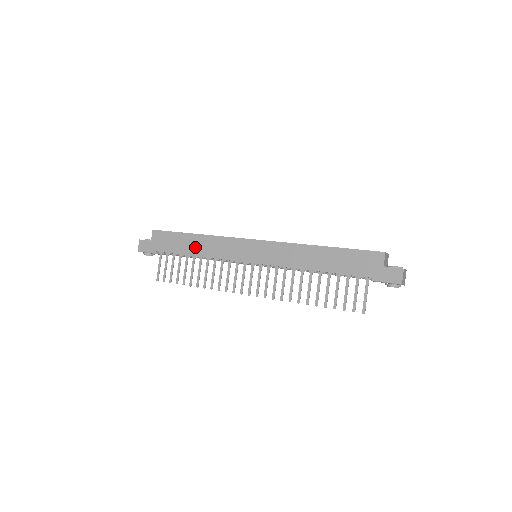
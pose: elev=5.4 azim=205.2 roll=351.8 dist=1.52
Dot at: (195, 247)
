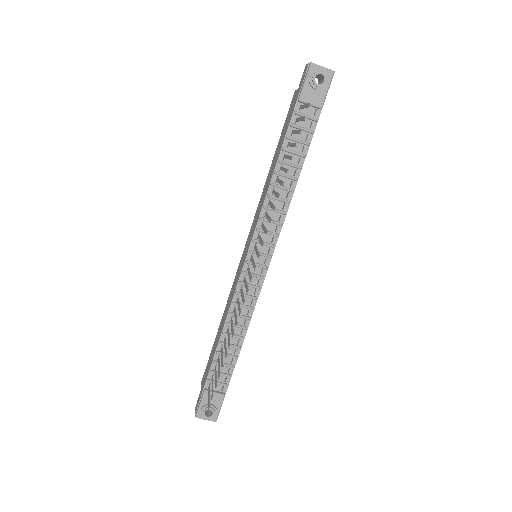
Dot at: (220, 330)
